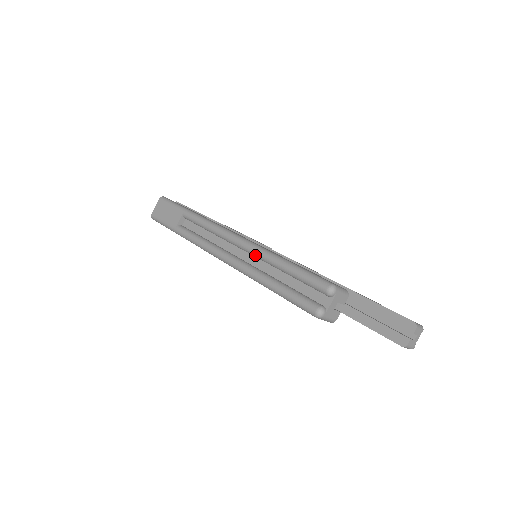
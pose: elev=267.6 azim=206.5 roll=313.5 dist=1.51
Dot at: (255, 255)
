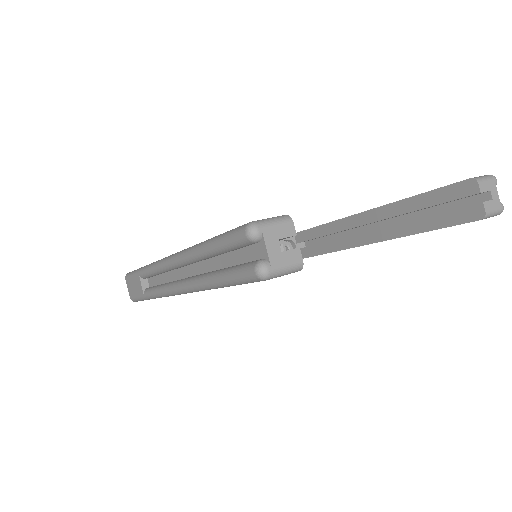
Dot at: (189, 262)
